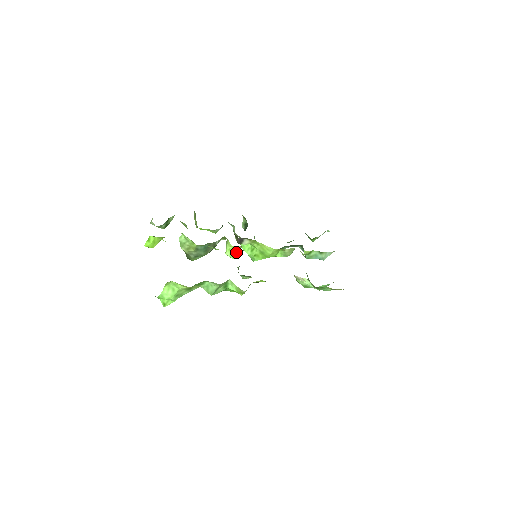
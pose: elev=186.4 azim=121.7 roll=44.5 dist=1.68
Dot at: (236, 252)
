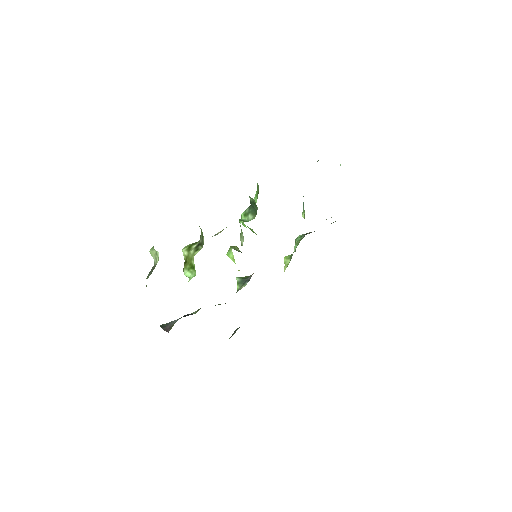
Dot at: occluded
